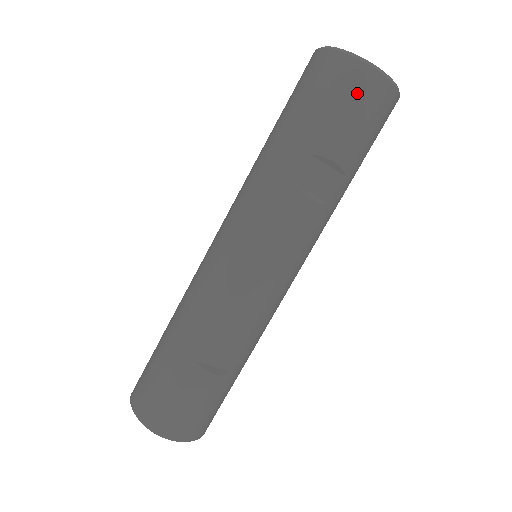
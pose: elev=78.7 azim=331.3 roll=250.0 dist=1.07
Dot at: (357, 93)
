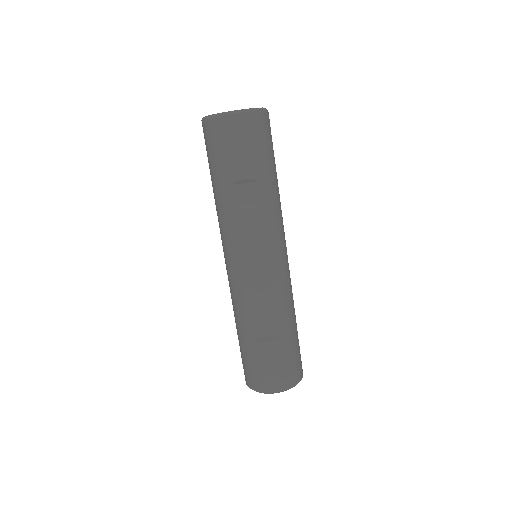
Dot at: (227, 135)
